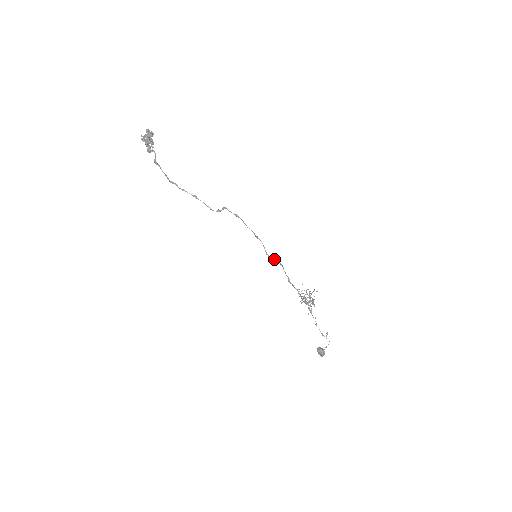
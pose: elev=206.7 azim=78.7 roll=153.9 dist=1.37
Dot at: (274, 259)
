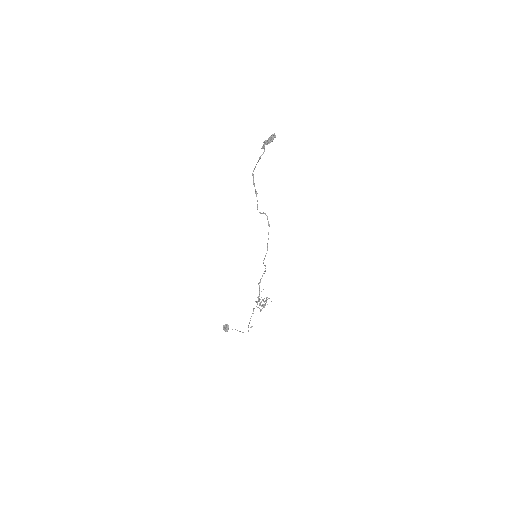
Dot at: (265, 266)
